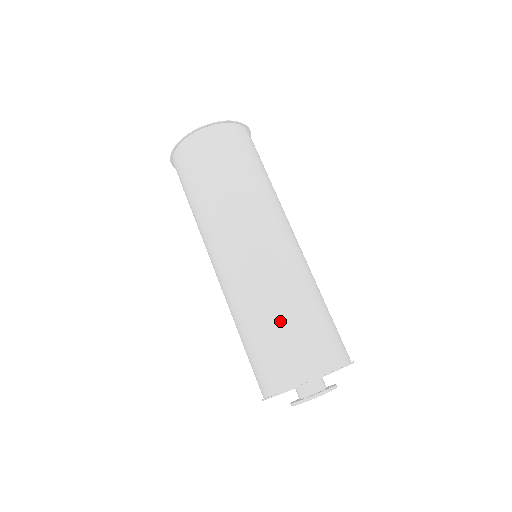
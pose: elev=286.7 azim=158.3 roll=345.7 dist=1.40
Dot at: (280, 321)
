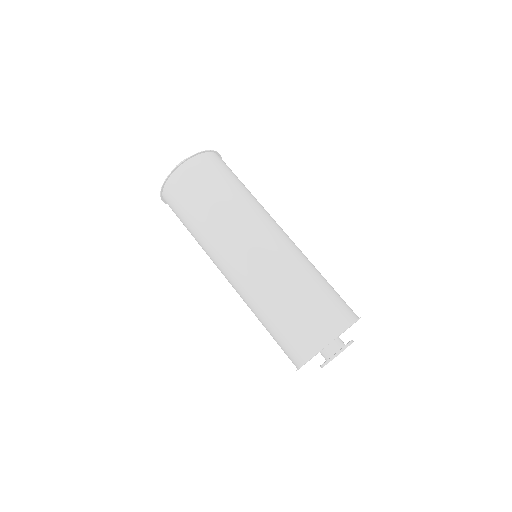
Dot at: (322, 280)
